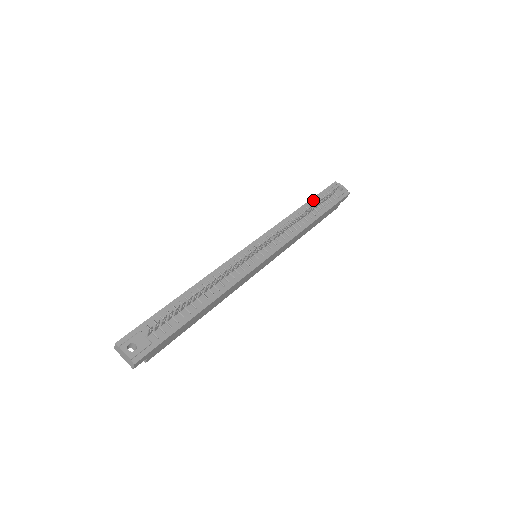
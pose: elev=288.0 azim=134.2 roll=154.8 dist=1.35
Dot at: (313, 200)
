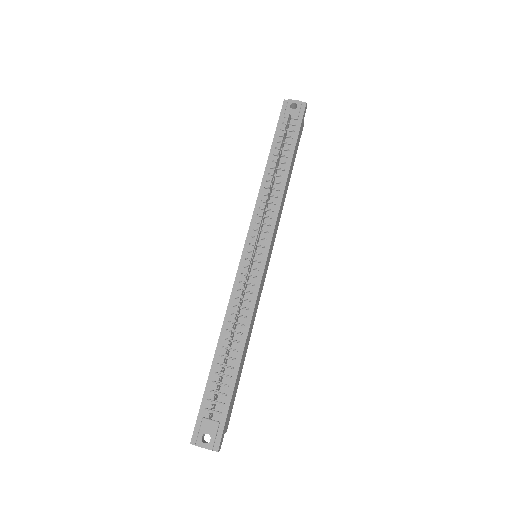
Dot at: (274, 145)
